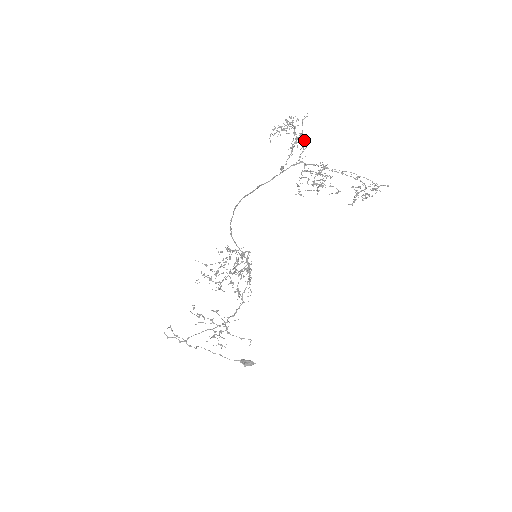
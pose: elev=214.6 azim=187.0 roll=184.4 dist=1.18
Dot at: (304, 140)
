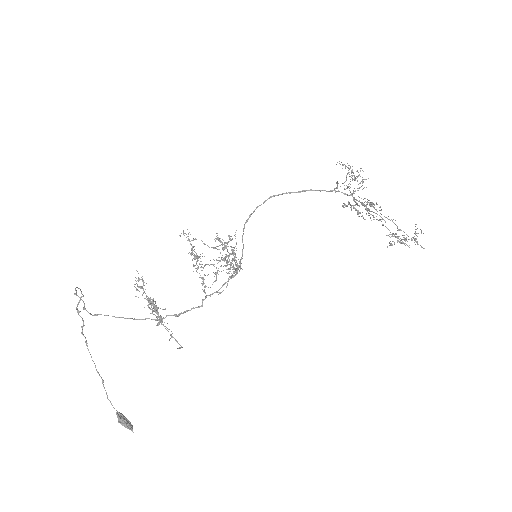
Dot at: occluded
